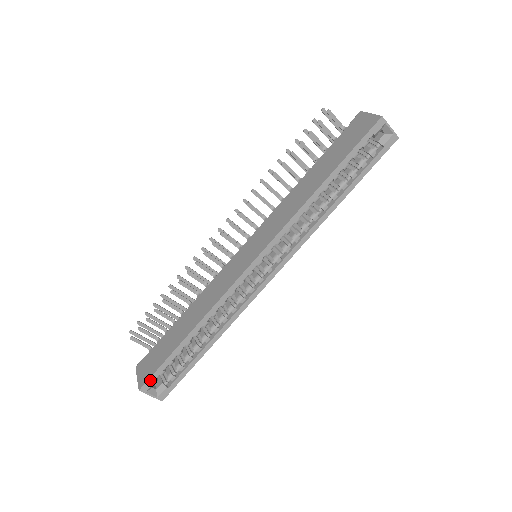
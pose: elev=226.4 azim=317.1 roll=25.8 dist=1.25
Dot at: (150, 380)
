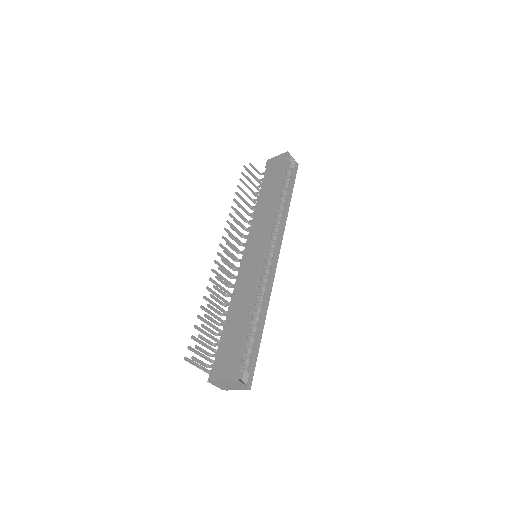
Dot at: (238, 366)
